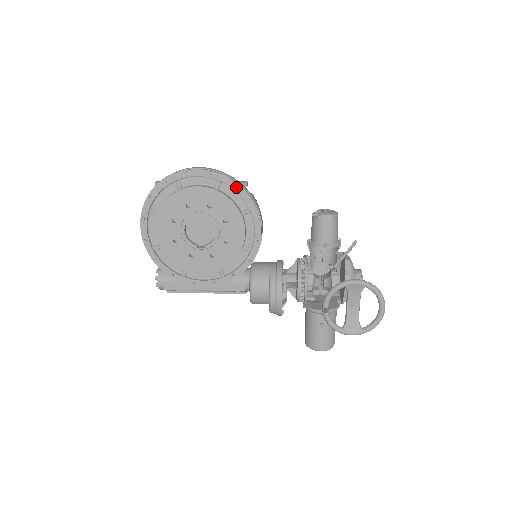
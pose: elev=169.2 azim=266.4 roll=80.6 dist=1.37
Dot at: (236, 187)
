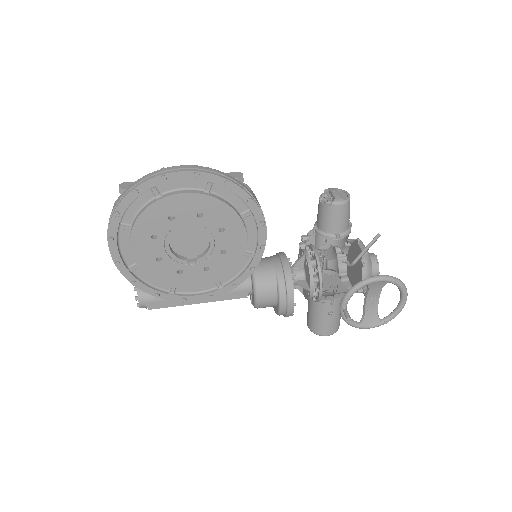
Dot at: (233, 188)
